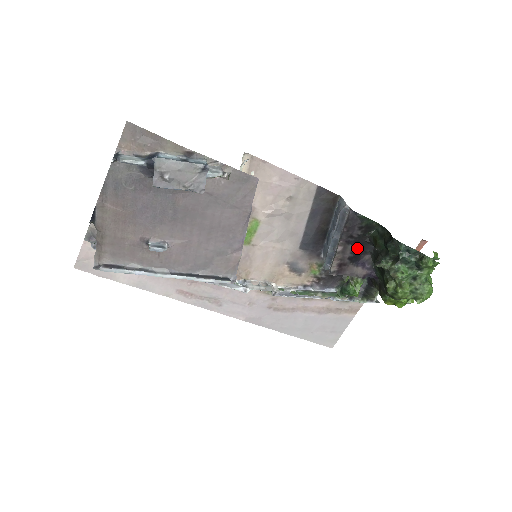
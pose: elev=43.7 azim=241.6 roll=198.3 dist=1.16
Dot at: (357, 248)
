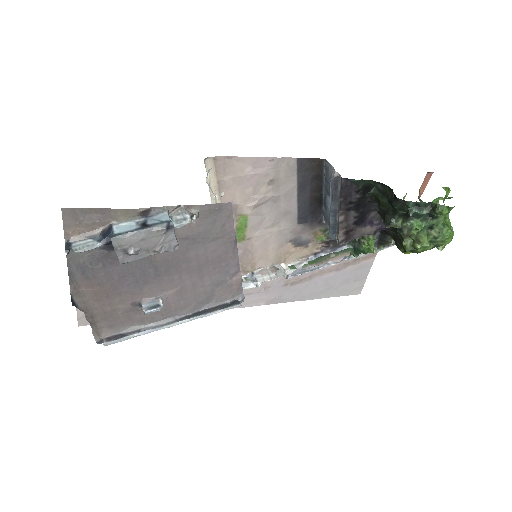
Dot at: (360, 211)
